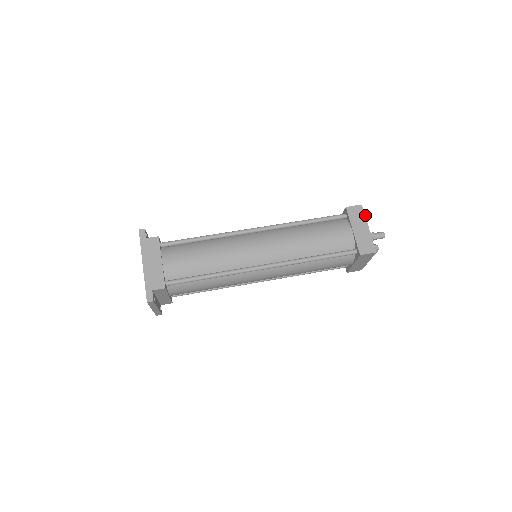
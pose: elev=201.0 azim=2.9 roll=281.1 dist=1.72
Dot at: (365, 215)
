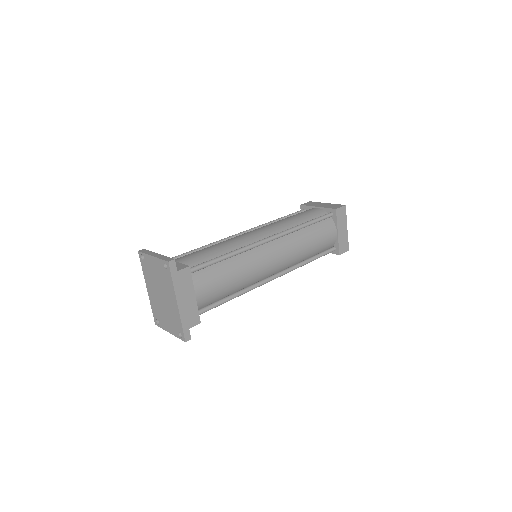
Dot at: occluded
